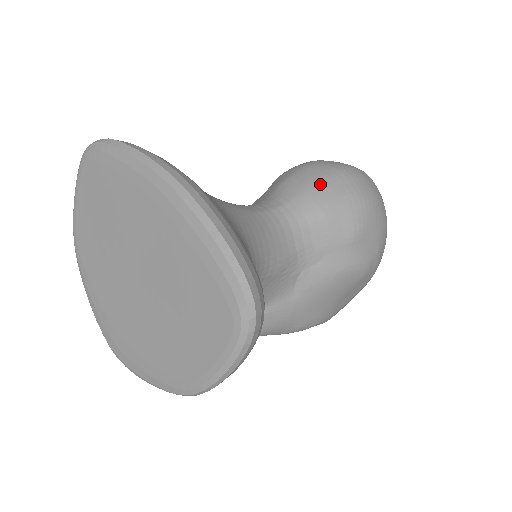
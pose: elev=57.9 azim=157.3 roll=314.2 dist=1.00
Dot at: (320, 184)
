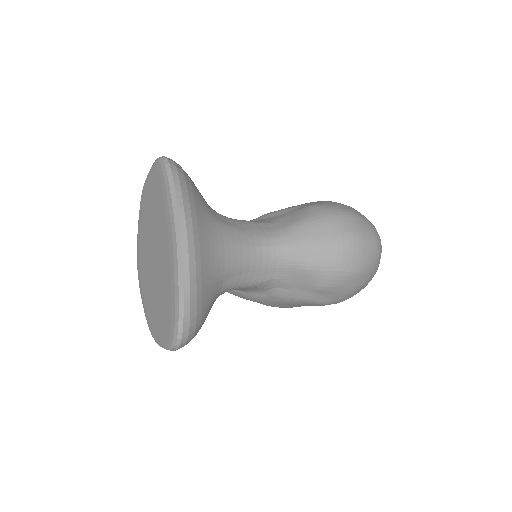
Dot at: (319, 244)
